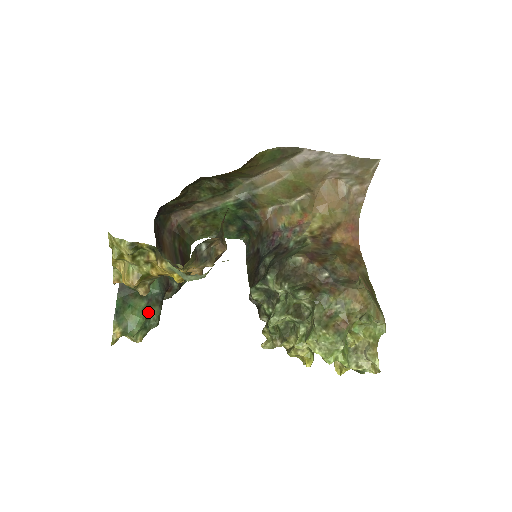
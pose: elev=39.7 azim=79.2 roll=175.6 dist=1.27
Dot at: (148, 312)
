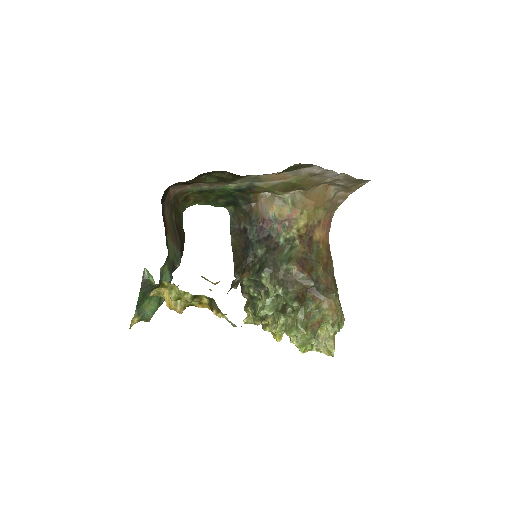
Dot at: (160, 299)
